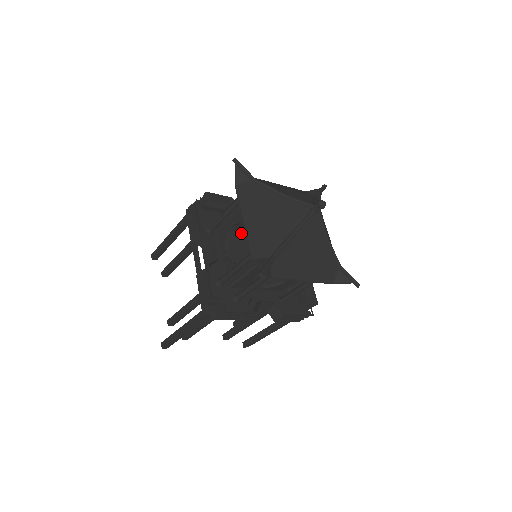
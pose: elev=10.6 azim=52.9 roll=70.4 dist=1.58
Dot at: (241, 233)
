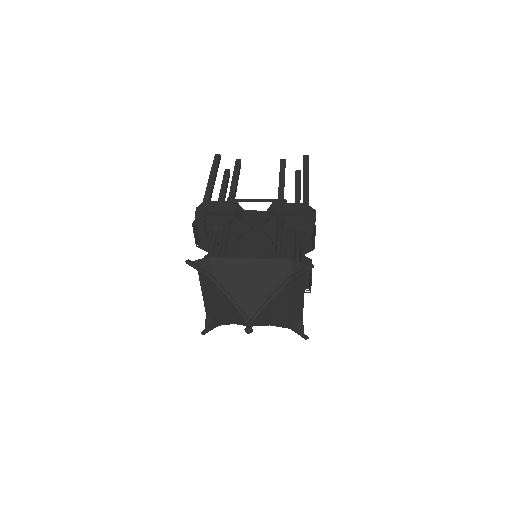
Dot at: (251, 228)
